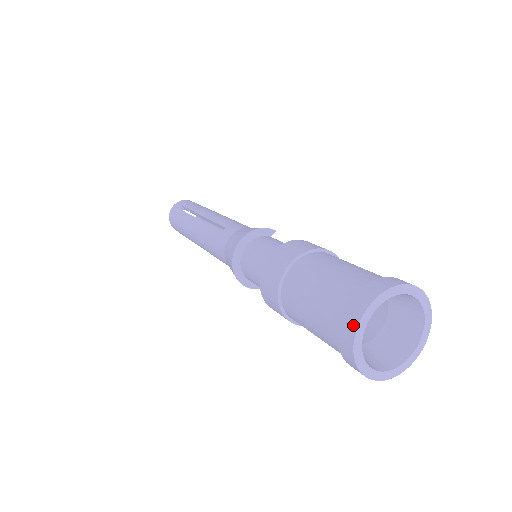
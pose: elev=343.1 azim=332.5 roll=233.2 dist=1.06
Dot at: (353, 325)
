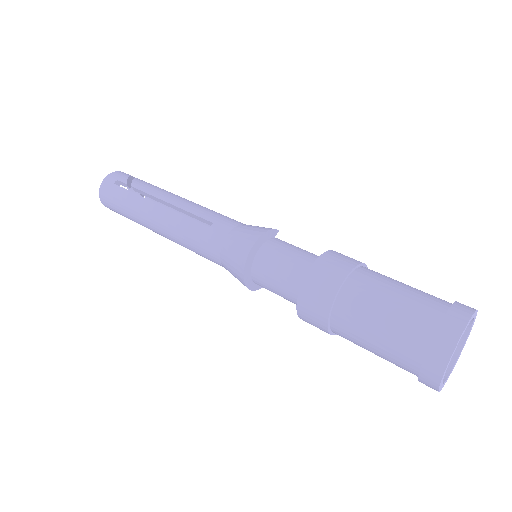
Dot at: (445, 356)
